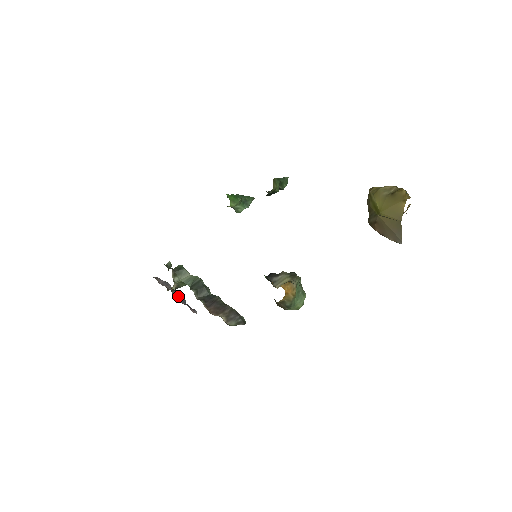
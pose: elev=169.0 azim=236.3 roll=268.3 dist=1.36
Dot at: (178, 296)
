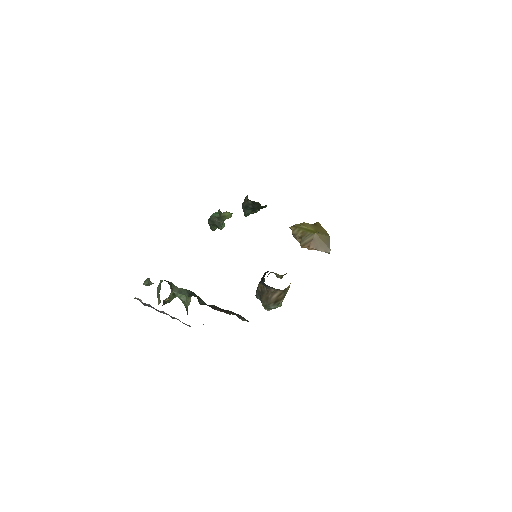
Dot at: occluded
